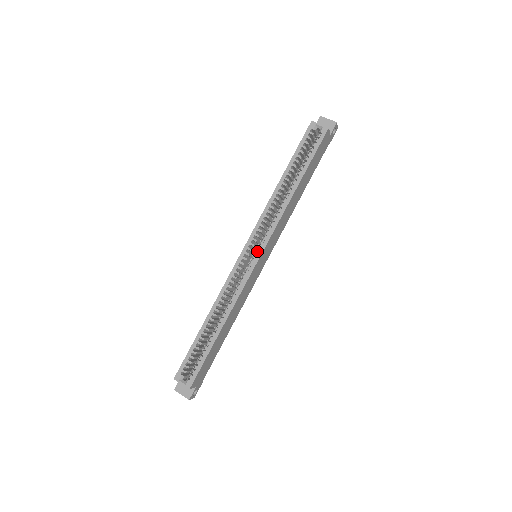
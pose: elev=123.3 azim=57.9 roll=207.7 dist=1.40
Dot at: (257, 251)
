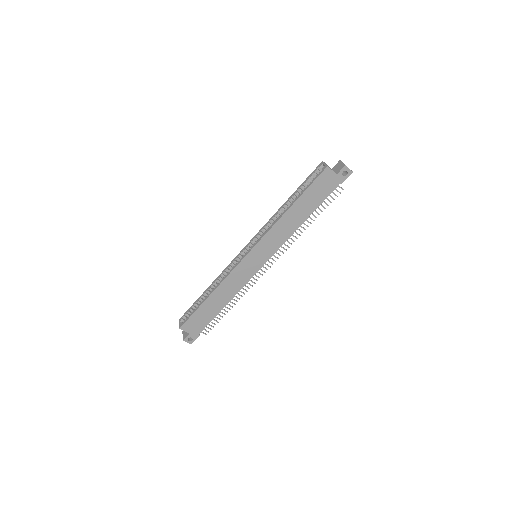
Dot at: occluded
